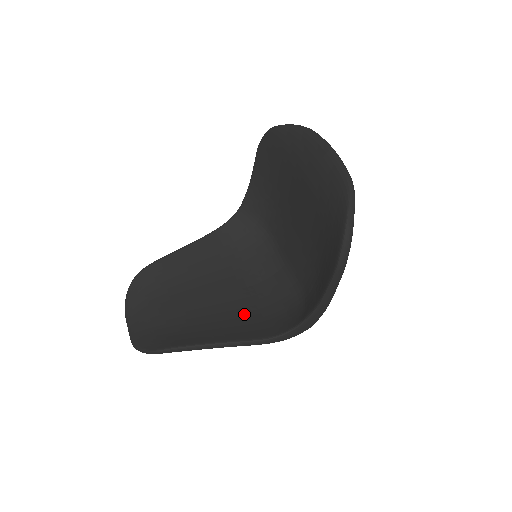
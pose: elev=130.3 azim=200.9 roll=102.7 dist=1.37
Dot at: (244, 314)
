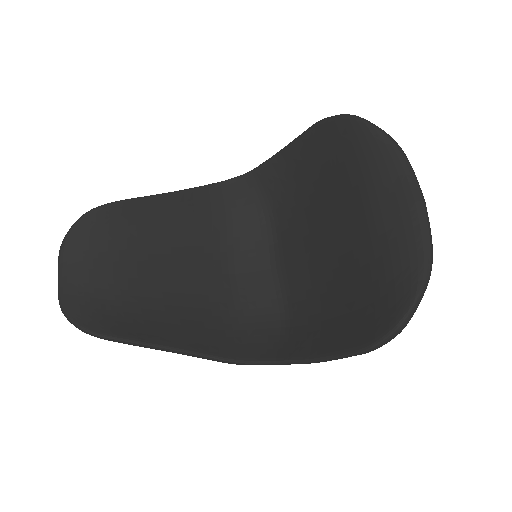
Dot at: (211, 311)
